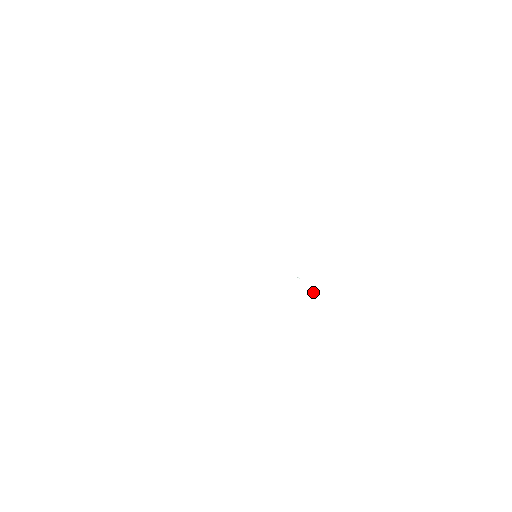
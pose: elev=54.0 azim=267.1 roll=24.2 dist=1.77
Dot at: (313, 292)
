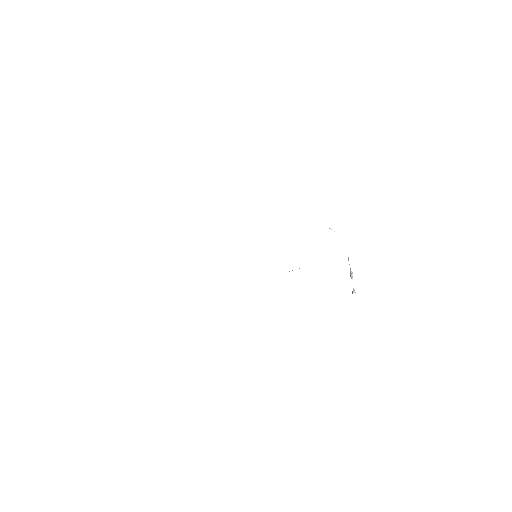
Dot at: (352, 274)
